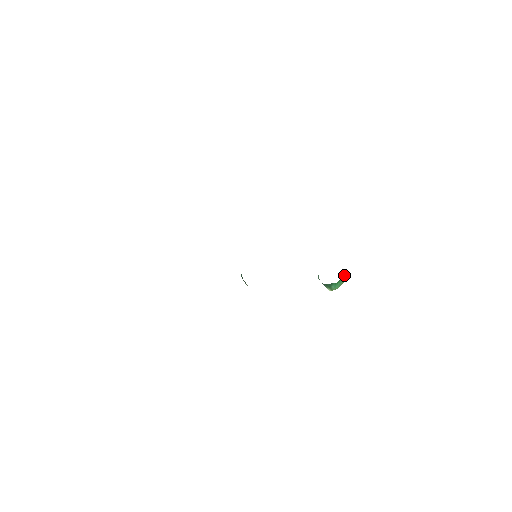
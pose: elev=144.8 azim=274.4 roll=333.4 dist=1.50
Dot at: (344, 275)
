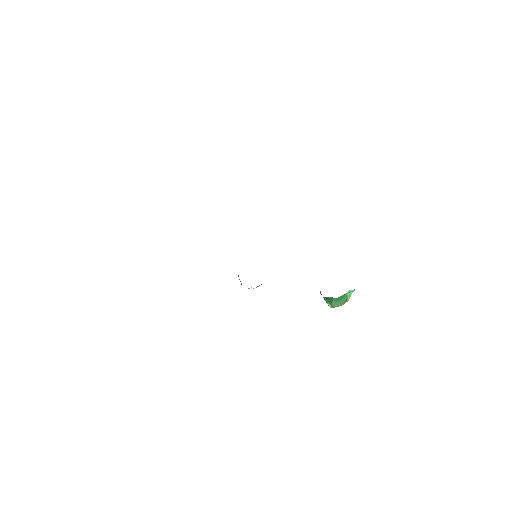
Dot at: (348, 292)
